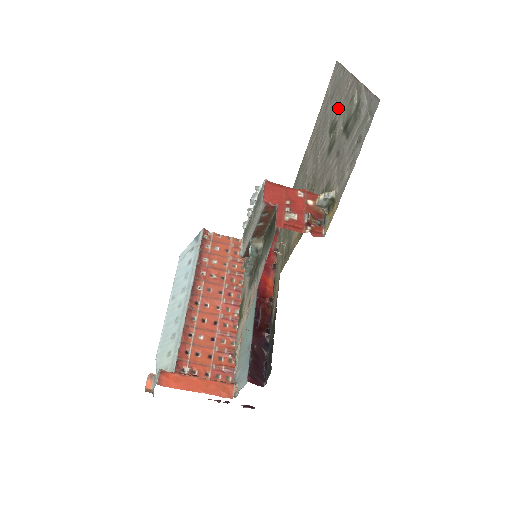
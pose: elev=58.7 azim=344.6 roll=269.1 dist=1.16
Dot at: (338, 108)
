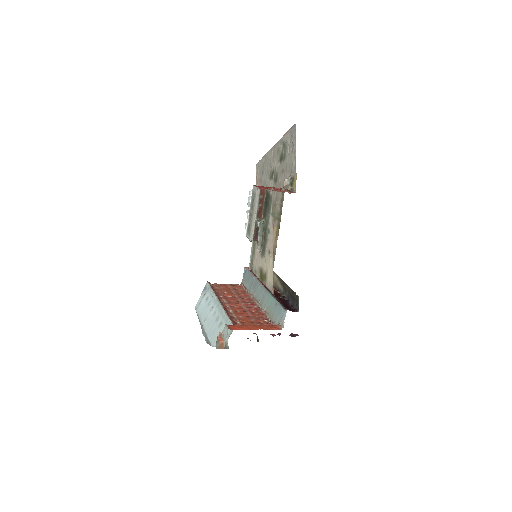
Dot at: (271, 166)
